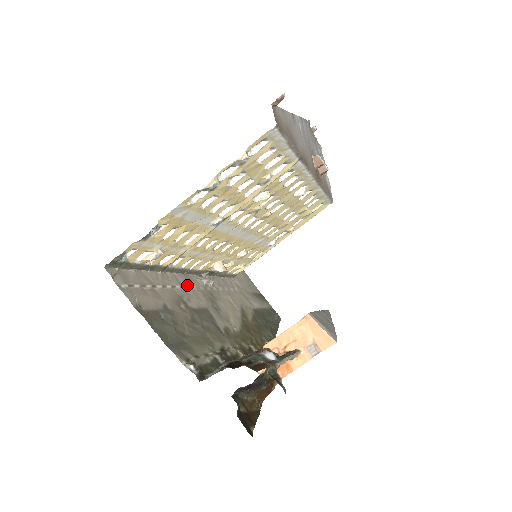
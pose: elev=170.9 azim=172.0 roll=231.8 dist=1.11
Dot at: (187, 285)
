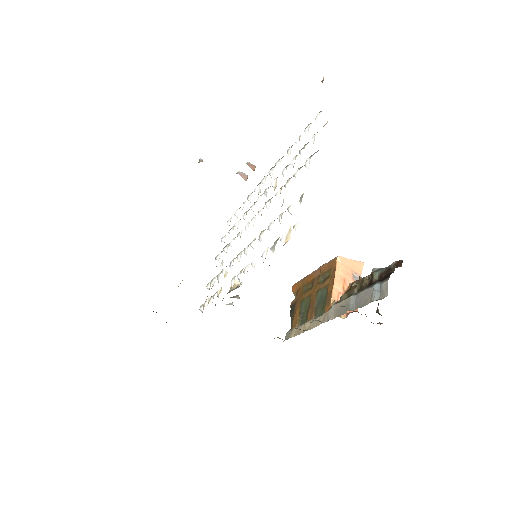
Dot at: occluded
